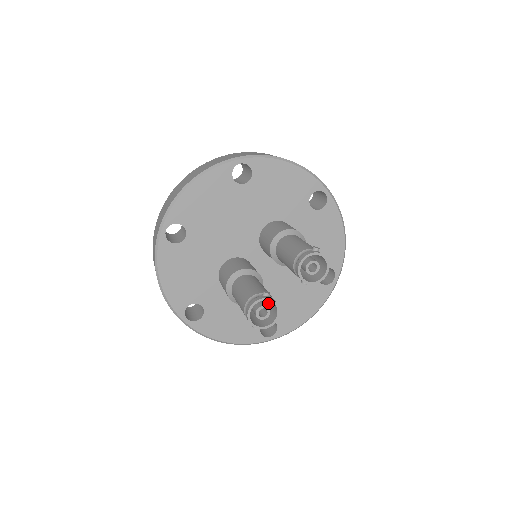
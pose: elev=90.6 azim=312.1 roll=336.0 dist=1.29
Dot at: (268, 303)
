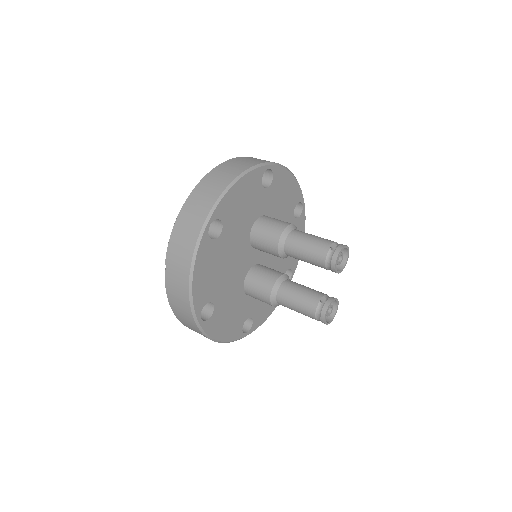
Dot at: occluded
